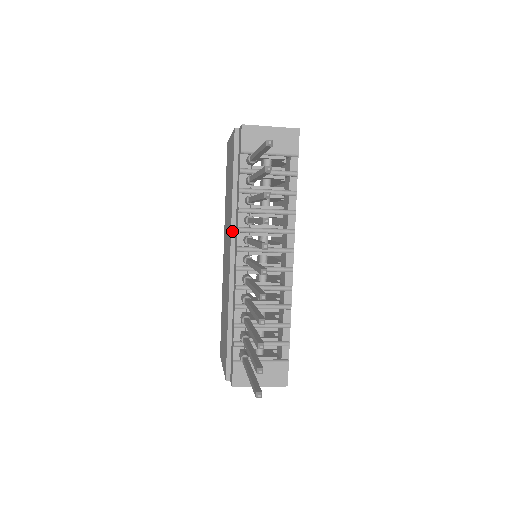
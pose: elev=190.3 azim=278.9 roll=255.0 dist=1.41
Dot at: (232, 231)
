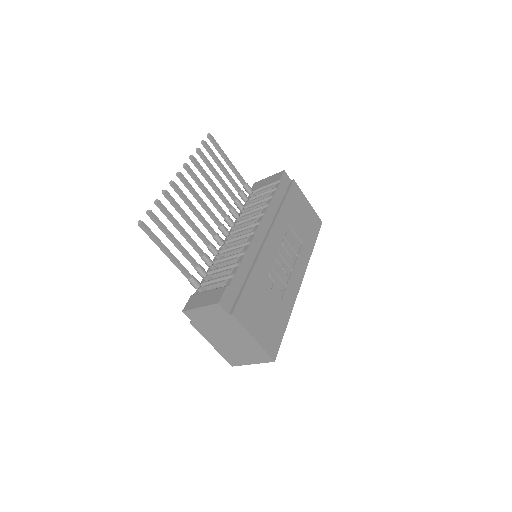
Dot at: occluded
